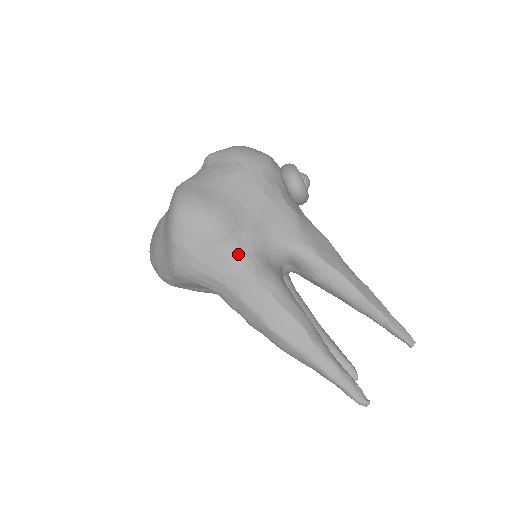
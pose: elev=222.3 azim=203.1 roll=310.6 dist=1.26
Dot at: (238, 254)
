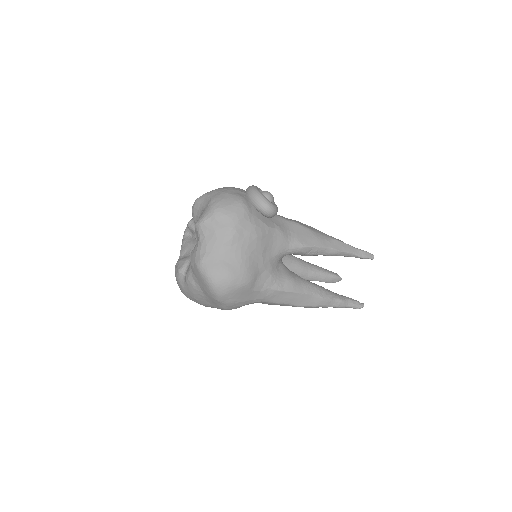
Dot at: (264, 284)
